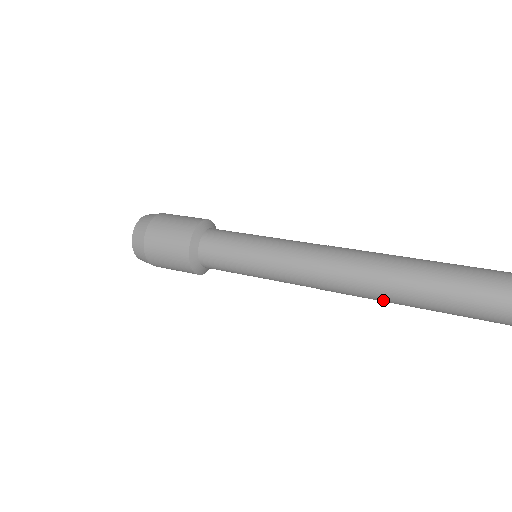
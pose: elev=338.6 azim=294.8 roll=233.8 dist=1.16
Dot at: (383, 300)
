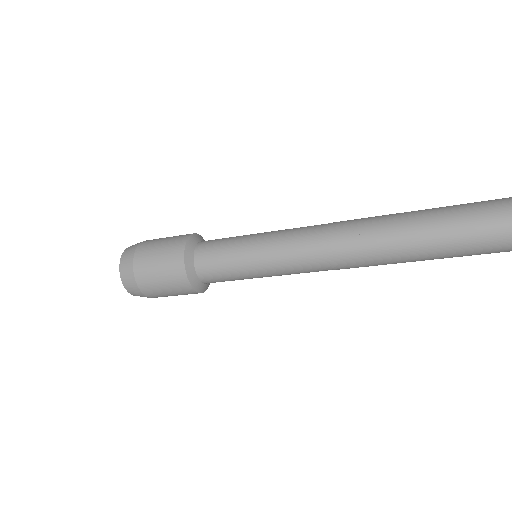
Dot at: (397, 231)
